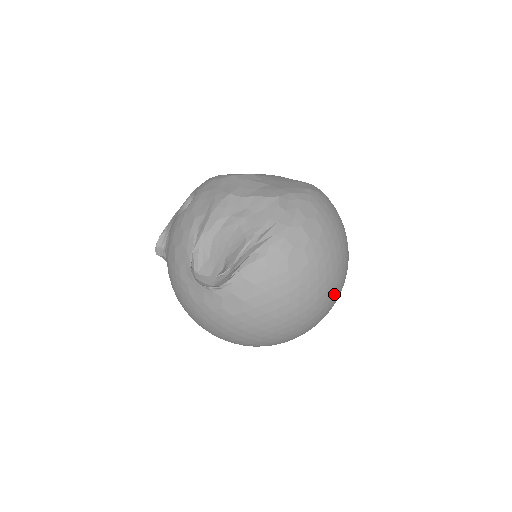
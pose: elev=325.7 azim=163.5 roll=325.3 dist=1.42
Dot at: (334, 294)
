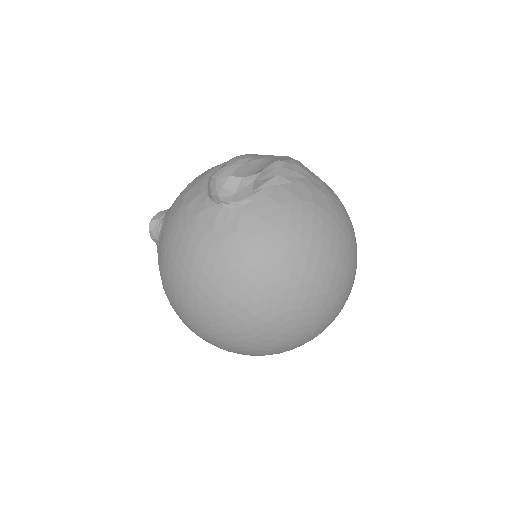
Dot at: (350, 267)
